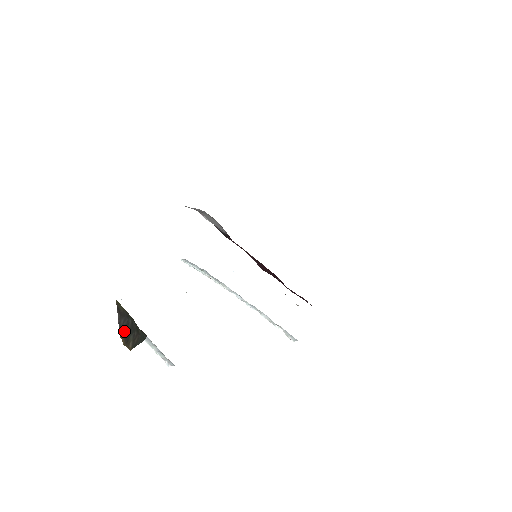
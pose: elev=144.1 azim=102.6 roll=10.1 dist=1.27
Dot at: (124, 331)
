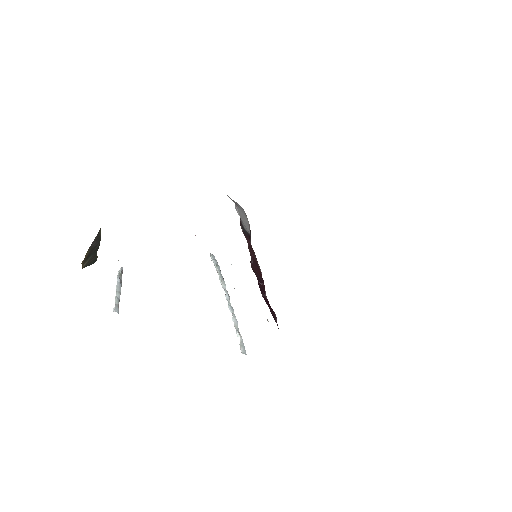
Dot at: (90, 252)
